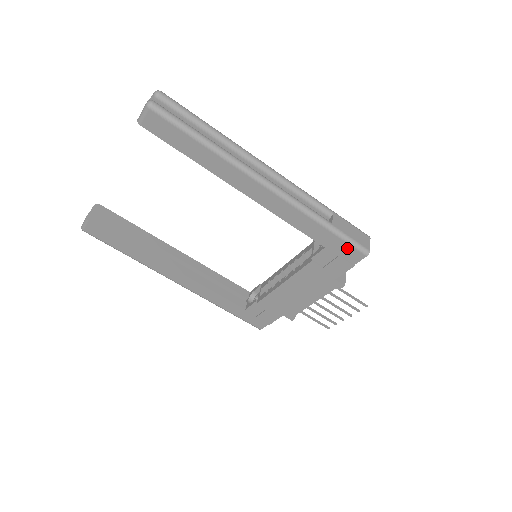
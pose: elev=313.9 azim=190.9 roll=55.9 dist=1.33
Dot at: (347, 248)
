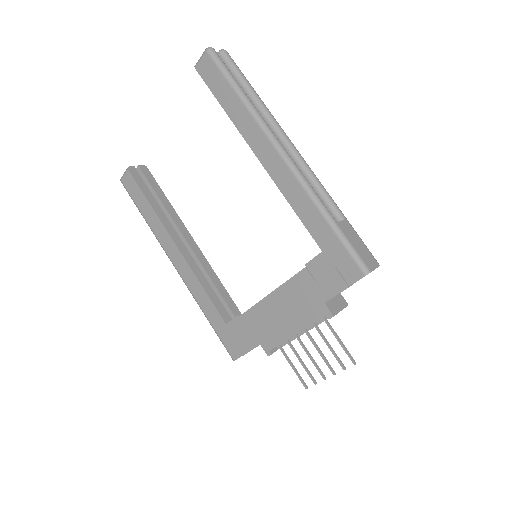
Dot at: (345, 258)
